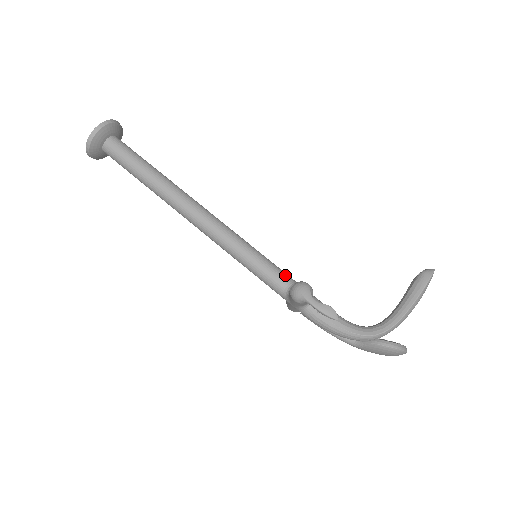
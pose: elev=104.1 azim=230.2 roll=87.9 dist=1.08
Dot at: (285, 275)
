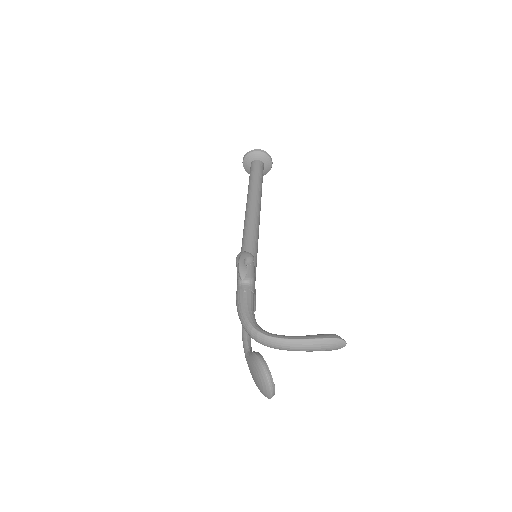
Dot at: (254, 263)
